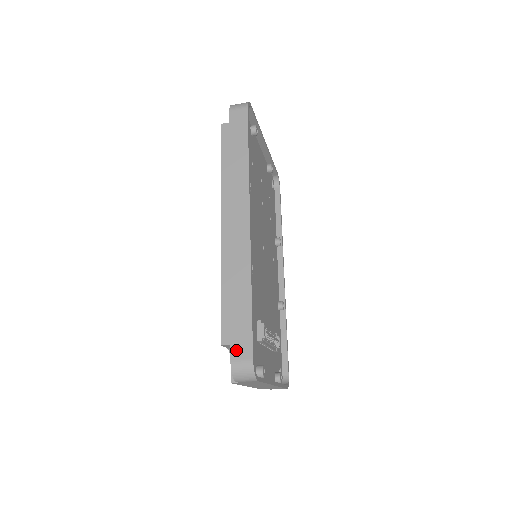
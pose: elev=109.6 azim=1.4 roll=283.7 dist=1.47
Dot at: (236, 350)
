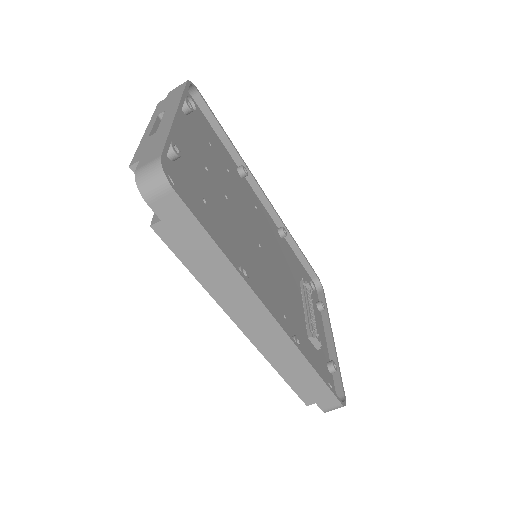
Dot at: (323, 405)
